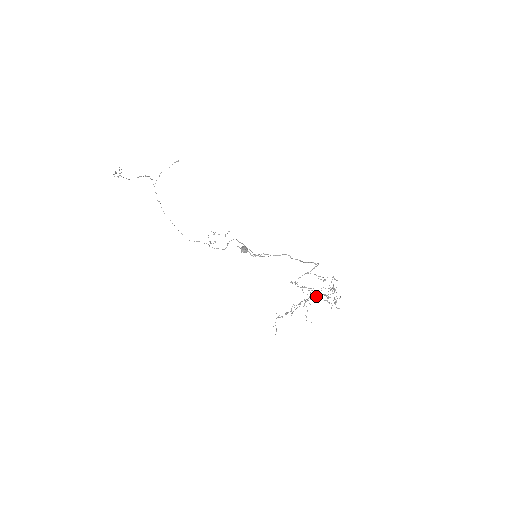
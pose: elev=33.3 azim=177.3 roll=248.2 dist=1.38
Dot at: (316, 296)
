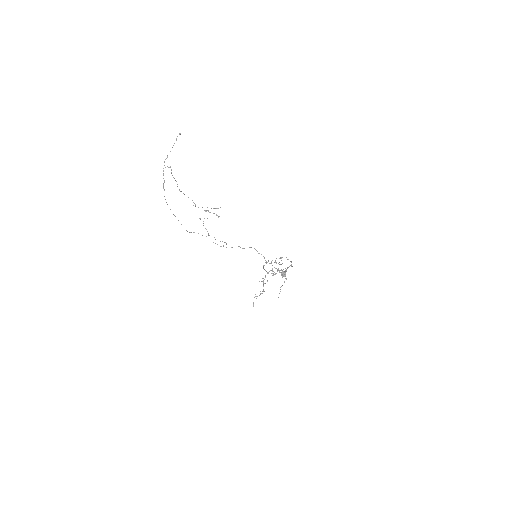
Dot at: occluded
